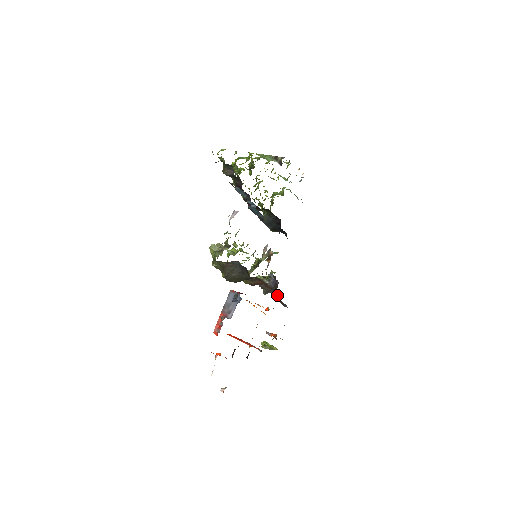
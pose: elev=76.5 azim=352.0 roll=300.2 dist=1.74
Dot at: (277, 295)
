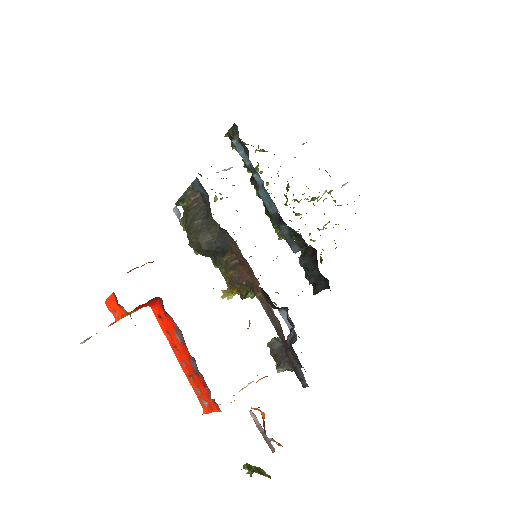
Dot at: (280, 328)
